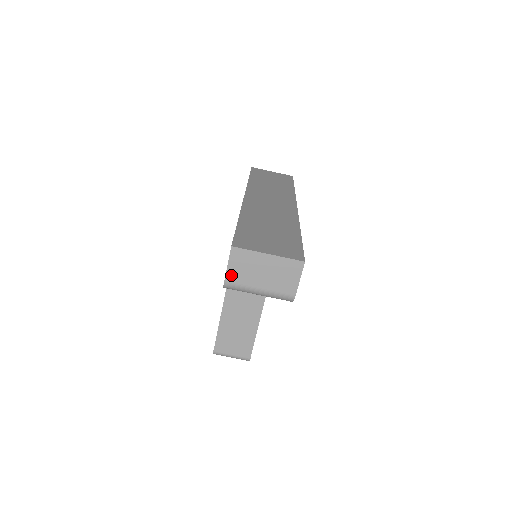
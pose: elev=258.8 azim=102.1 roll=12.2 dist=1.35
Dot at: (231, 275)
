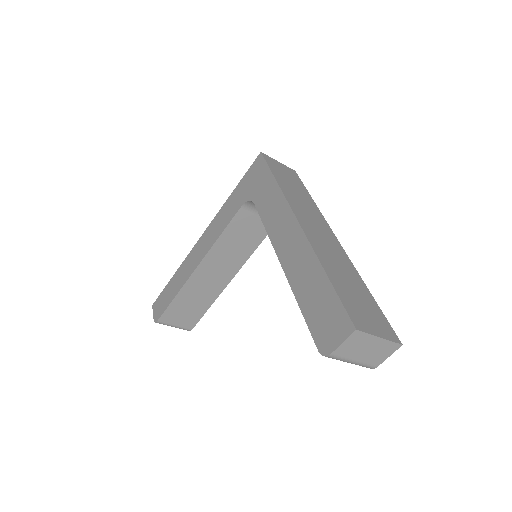
Dot at: (340, 350)
